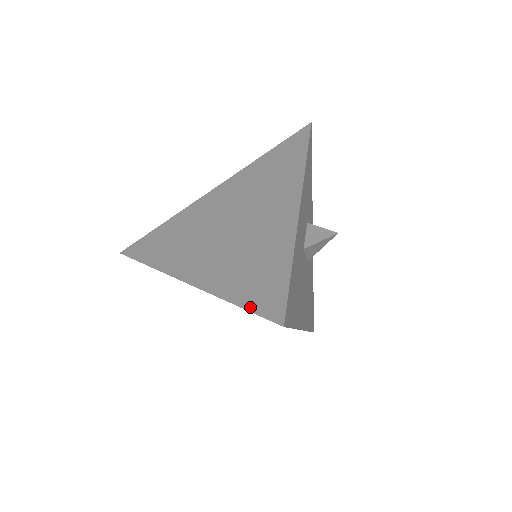
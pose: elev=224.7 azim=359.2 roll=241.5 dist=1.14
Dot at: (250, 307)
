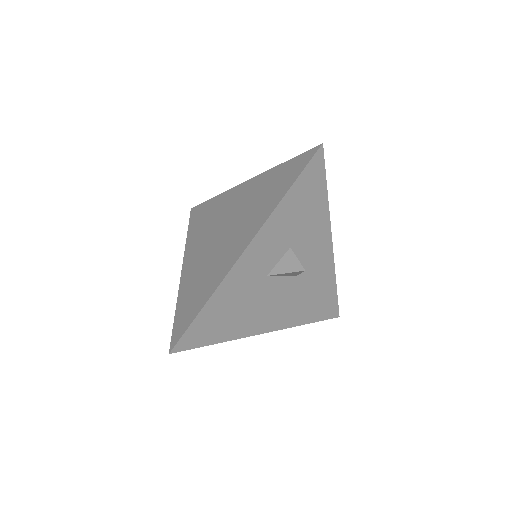
Dot at: (175, 322)
